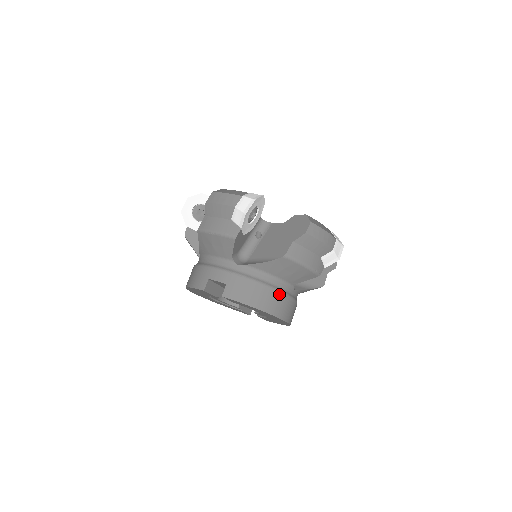
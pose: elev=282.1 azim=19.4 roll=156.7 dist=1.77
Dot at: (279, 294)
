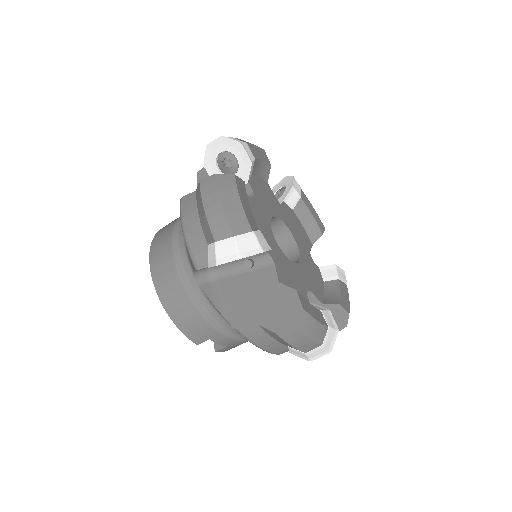
Dot at: occluded
